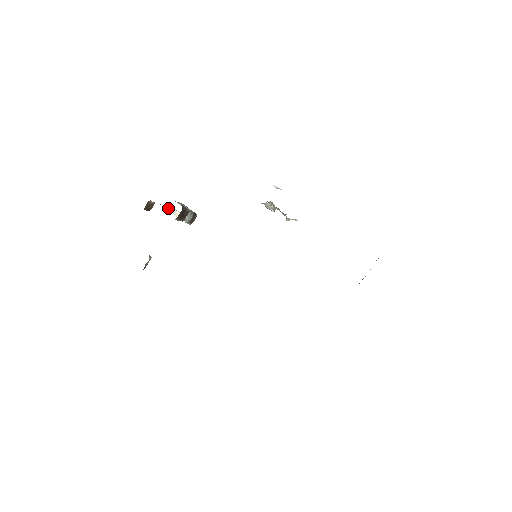
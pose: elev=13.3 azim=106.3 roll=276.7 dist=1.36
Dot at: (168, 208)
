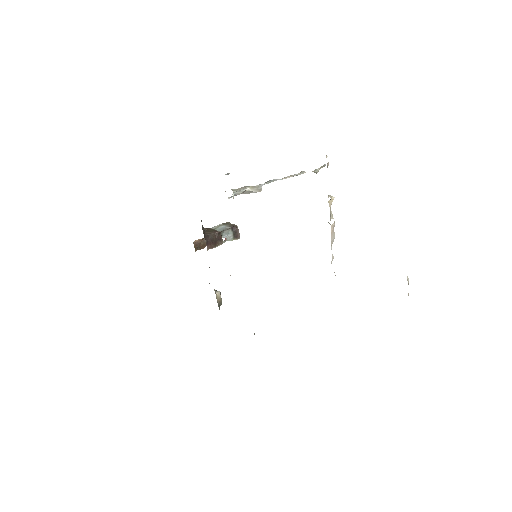
Dot at: occluded
